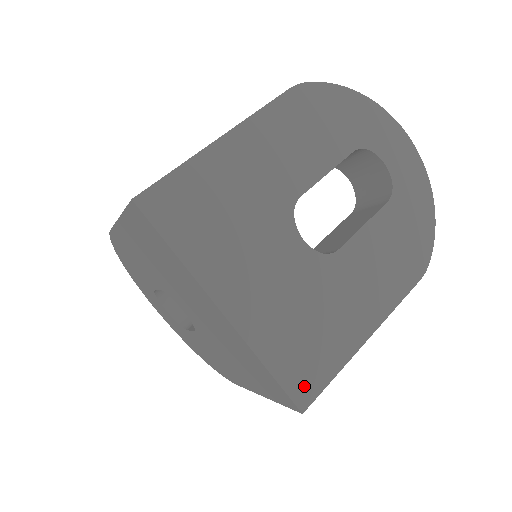
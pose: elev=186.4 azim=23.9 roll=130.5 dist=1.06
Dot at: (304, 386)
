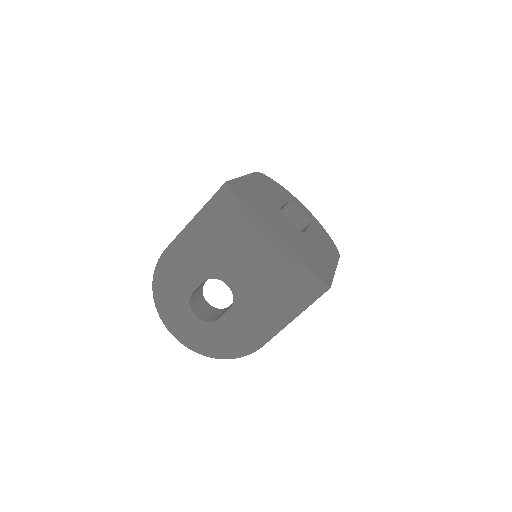
Dot at: (324, 277)
